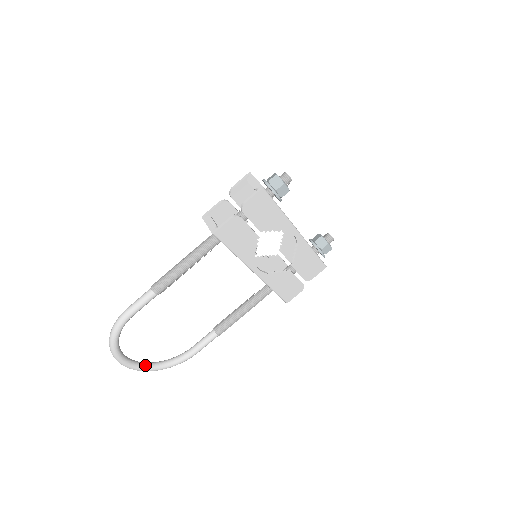
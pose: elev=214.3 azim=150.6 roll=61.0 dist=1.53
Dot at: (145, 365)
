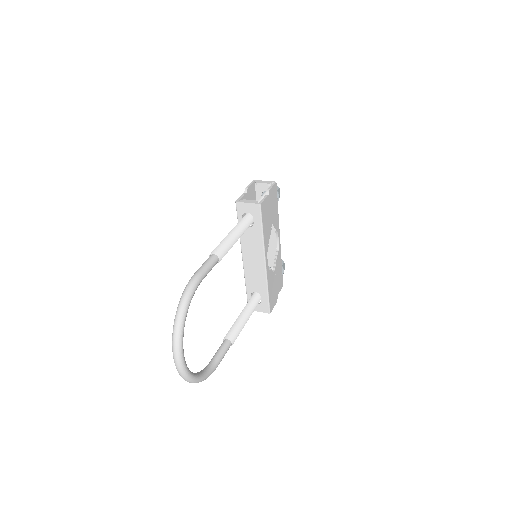
Dot at: (188, 369)
